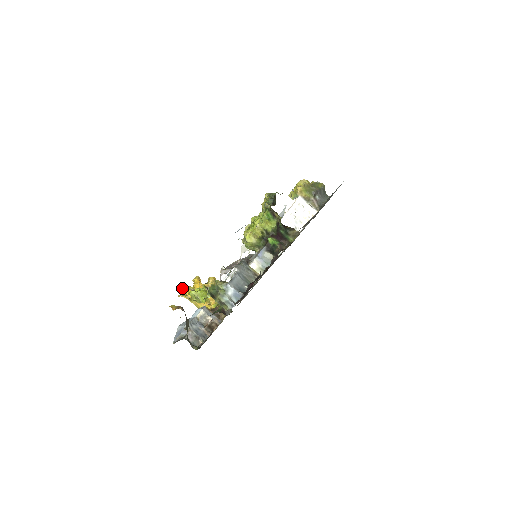
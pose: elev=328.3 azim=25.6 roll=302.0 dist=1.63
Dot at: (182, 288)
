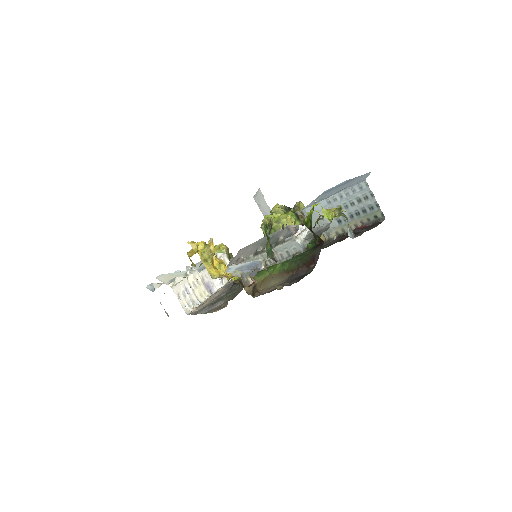
Dot at: occluded
